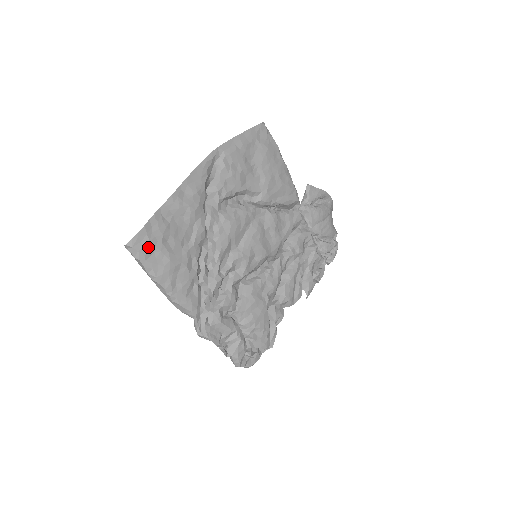
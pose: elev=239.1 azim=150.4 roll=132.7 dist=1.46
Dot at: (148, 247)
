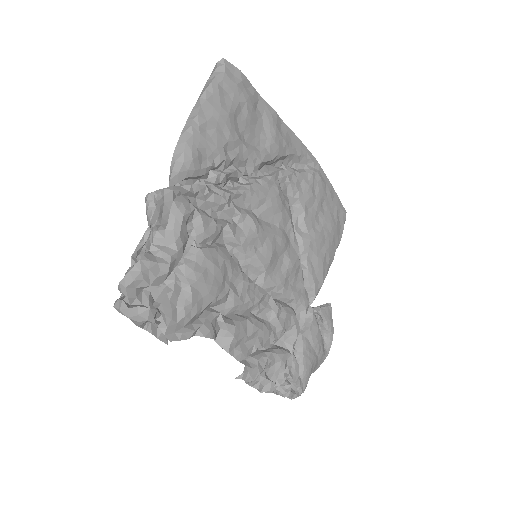
Dot at: (232, 84)
